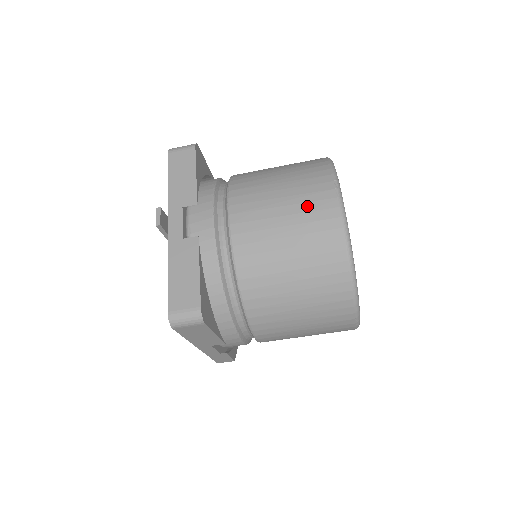
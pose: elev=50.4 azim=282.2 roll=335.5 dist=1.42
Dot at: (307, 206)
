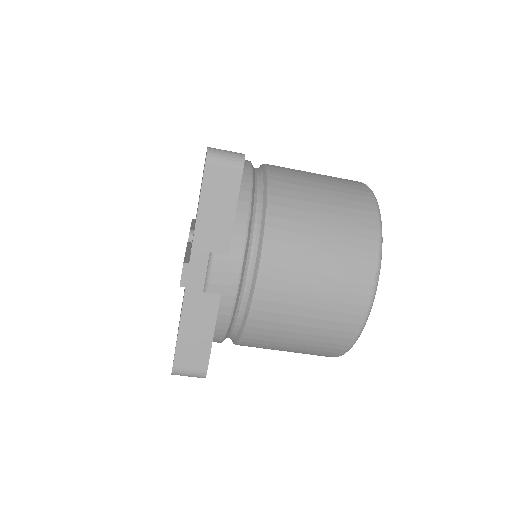
Dot at: (340, 295)
